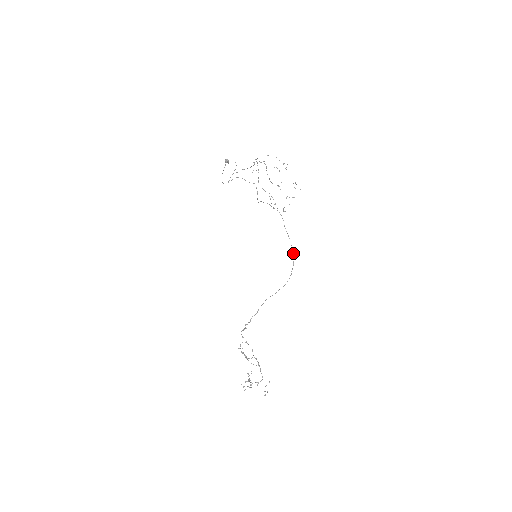
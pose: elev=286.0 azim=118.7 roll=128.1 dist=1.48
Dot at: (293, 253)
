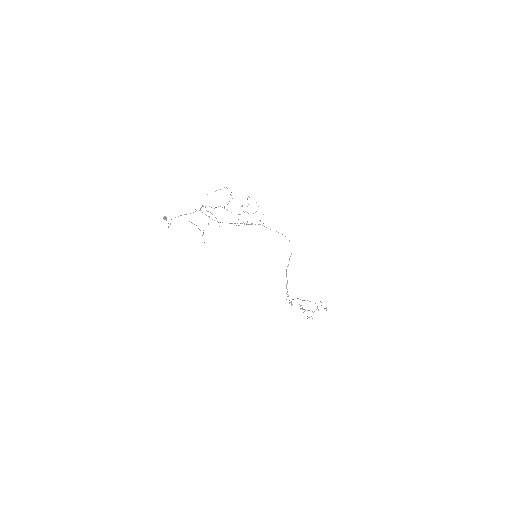
Dot at: (285, 236)
